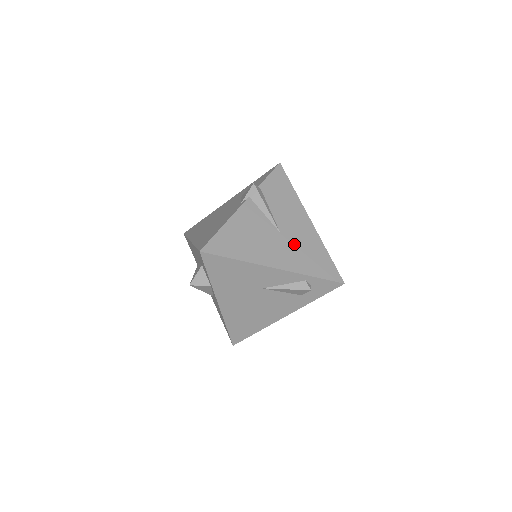
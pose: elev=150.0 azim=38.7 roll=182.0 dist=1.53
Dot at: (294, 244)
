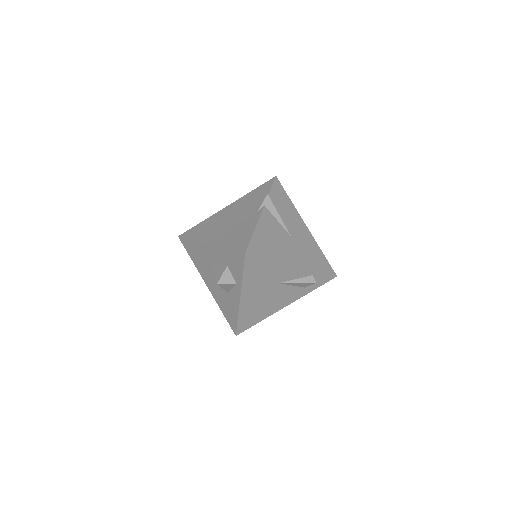
Dot at: (301, 245)
